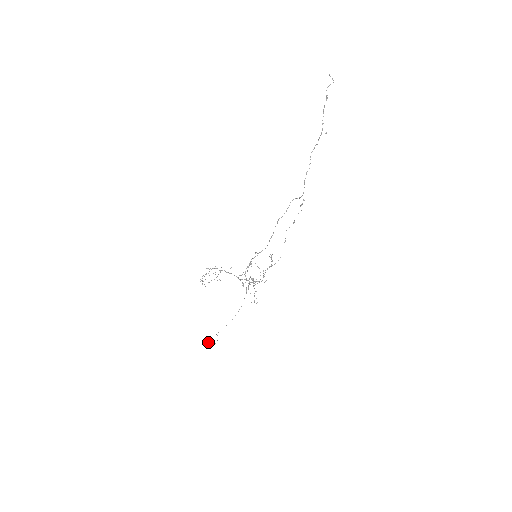
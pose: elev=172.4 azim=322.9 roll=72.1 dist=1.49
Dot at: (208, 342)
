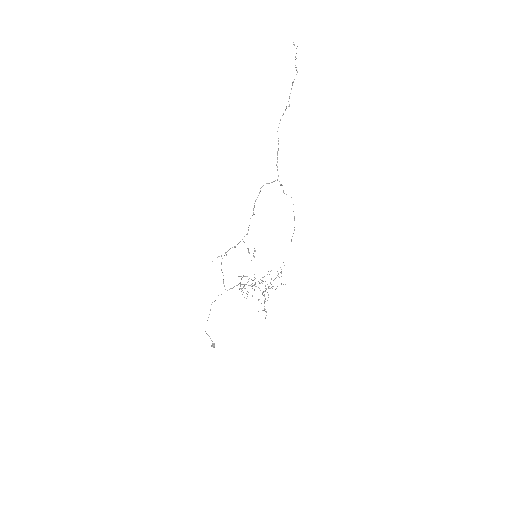
Dot at: (212, 345)
